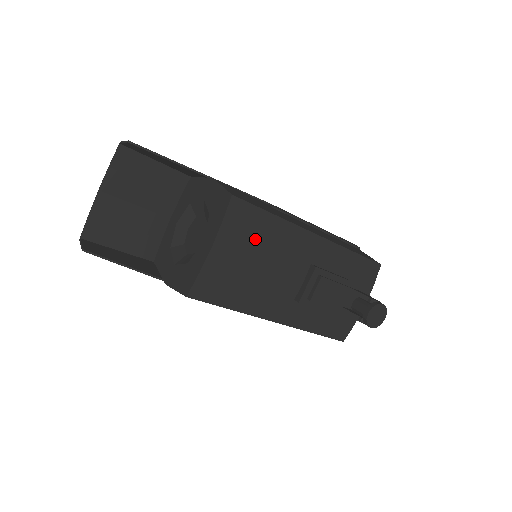
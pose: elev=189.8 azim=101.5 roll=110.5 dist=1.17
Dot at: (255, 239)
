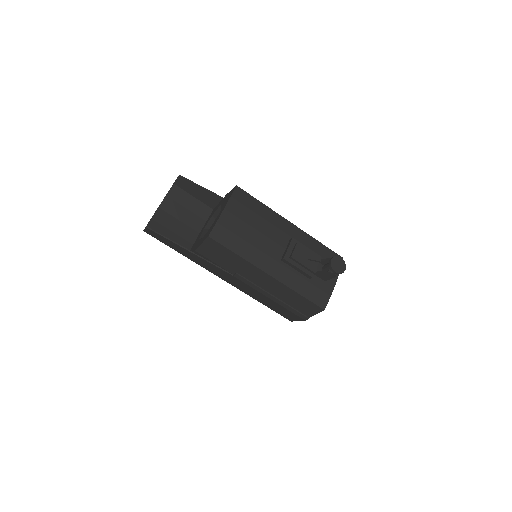
Dot at: (251, 212)
